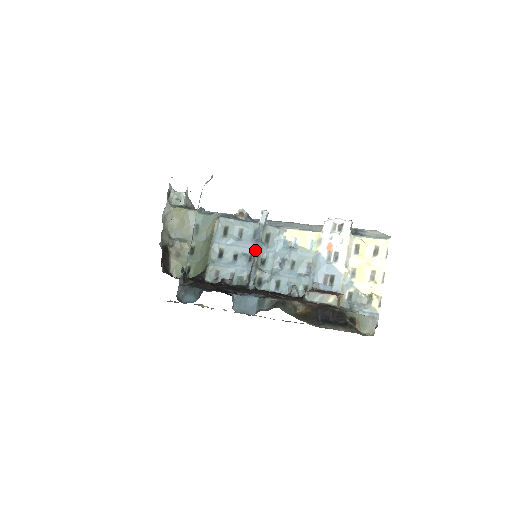
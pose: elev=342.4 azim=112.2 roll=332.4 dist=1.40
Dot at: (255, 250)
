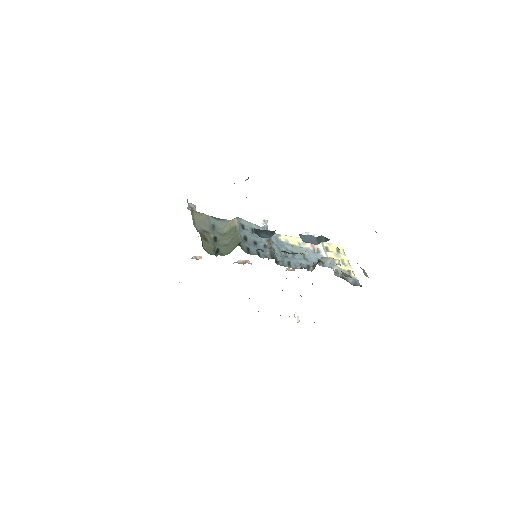
Dot at: (268, 240)
